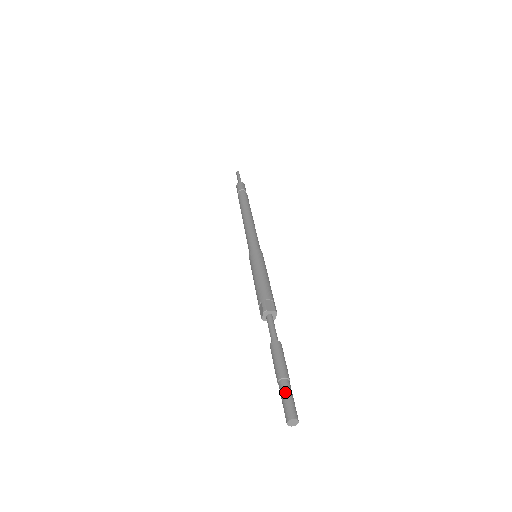
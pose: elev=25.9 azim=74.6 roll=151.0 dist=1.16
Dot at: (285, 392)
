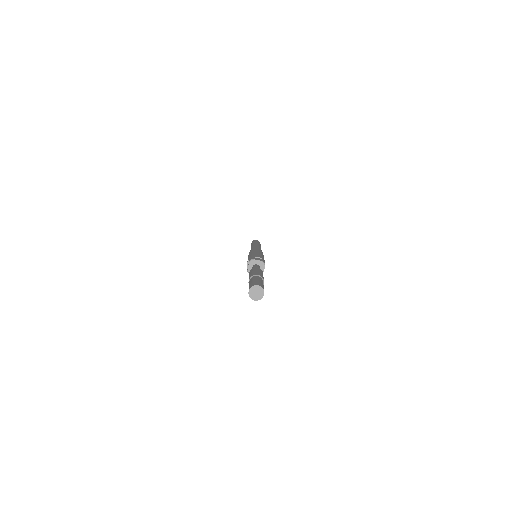
Dot at: (253, 279)
